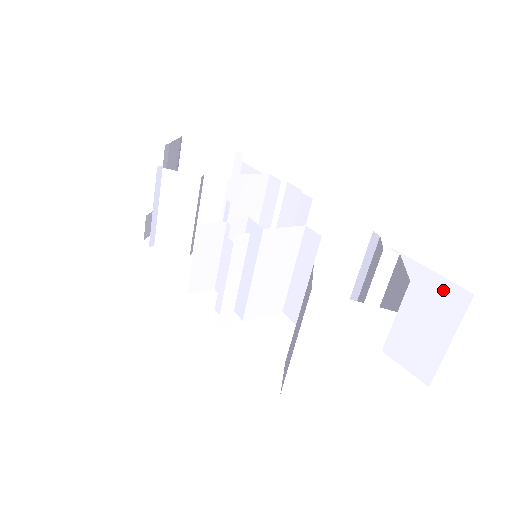
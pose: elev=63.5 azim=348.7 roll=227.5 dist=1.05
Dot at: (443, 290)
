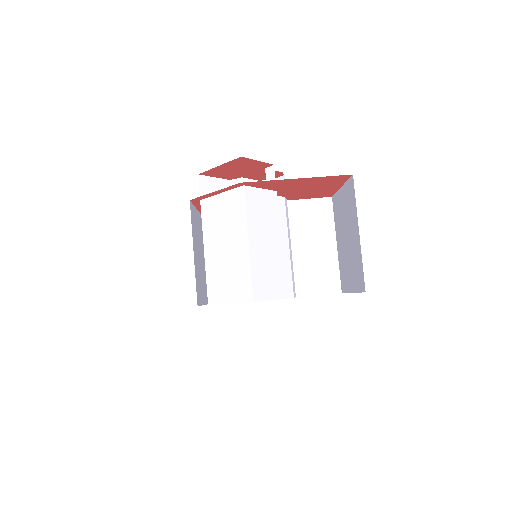
Dot at: (347, 193)
